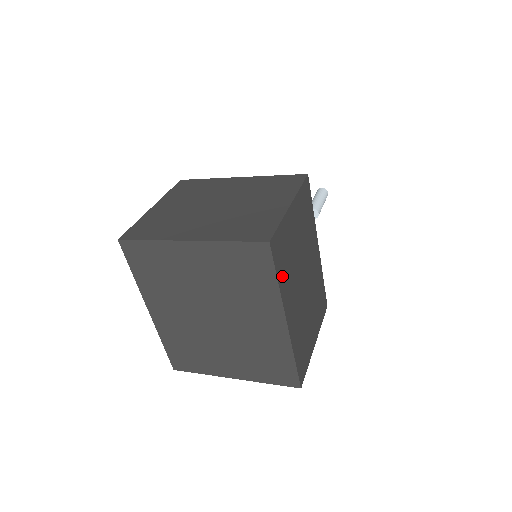
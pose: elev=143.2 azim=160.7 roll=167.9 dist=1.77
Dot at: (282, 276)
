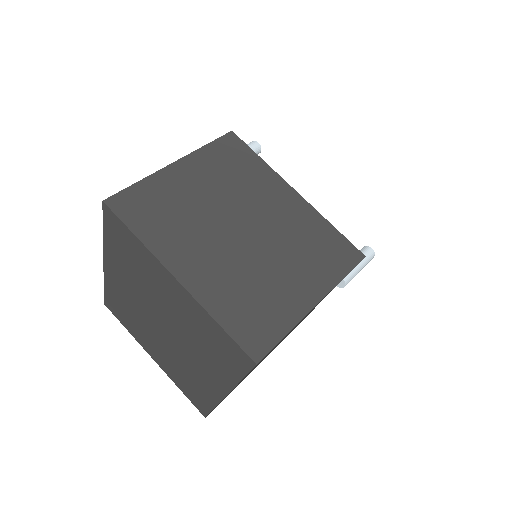
Dot at: (250, 371)
